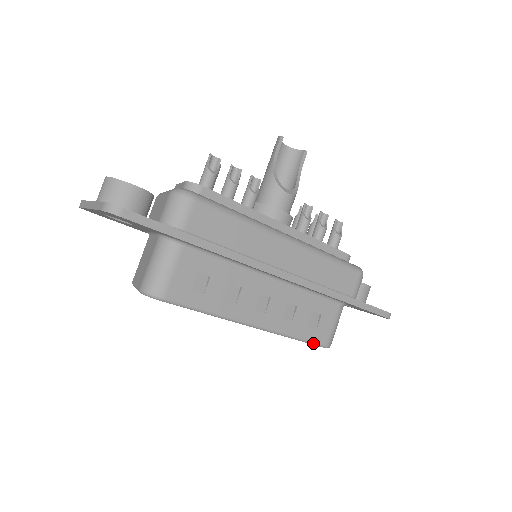
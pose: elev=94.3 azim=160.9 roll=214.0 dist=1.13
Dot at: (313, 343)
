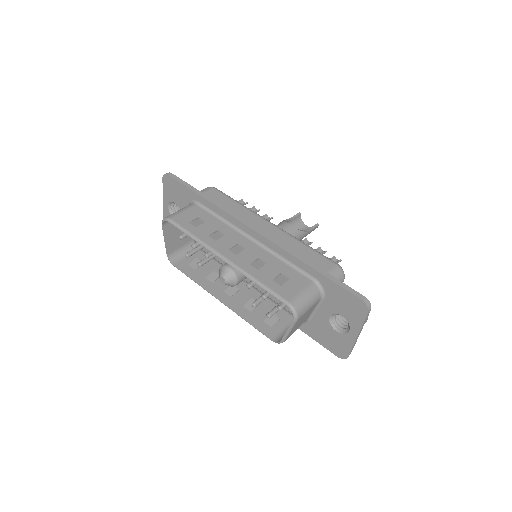
Dot at: (275, 294)
